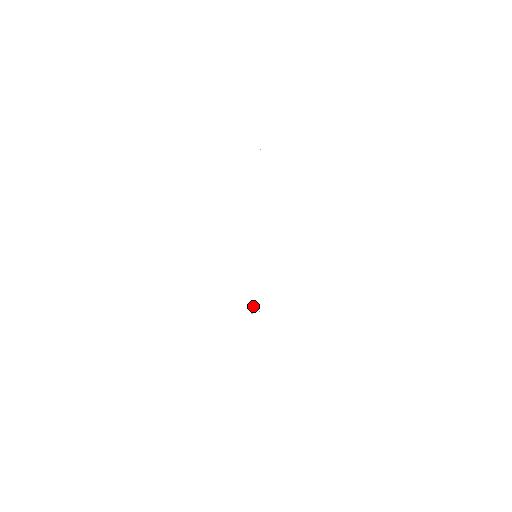
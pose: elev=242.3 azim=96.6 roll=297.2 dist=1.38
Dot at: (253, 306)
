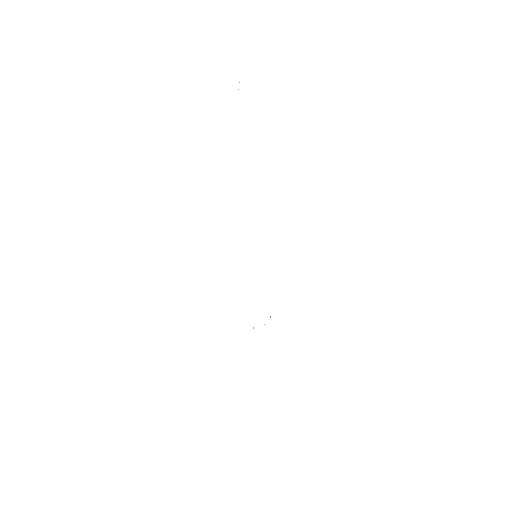
Dot at: (253, 328)
